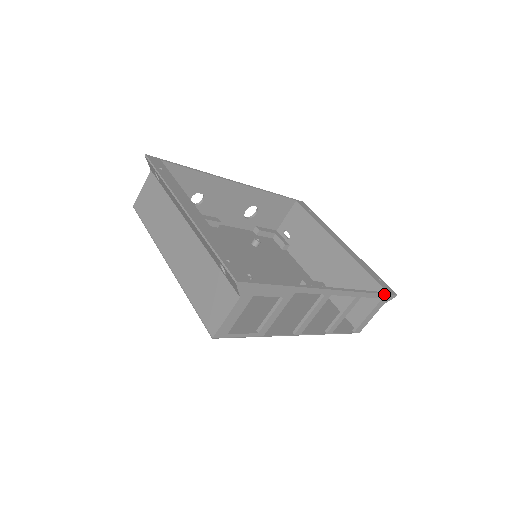
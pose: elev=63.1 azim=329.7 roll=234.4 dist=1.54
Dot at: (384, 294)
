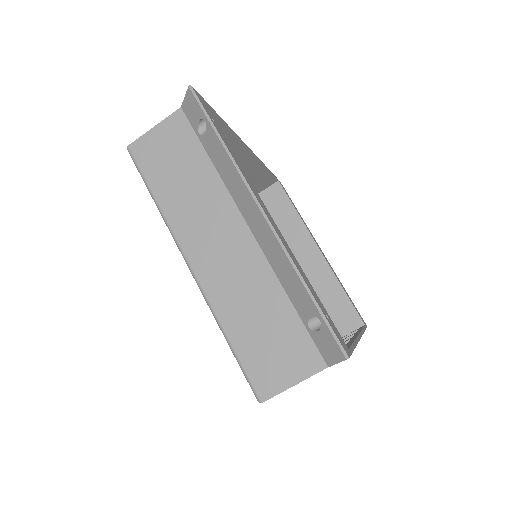
Dot at: occluded
